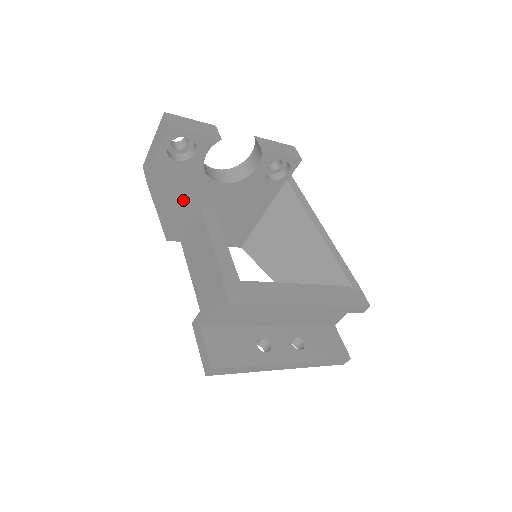
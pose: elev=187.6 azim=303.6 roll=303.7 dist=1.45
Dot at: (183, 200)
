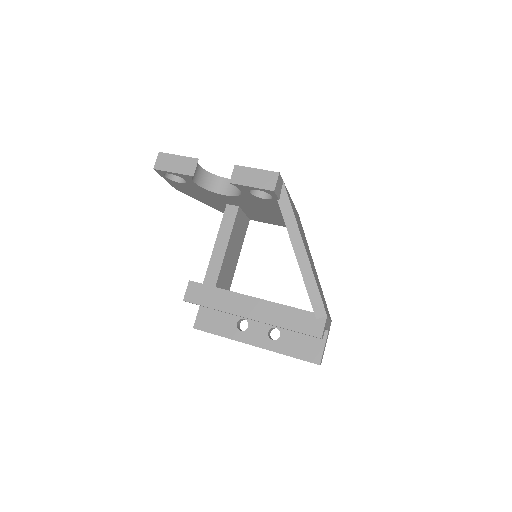
Dot at: (211, 199)
